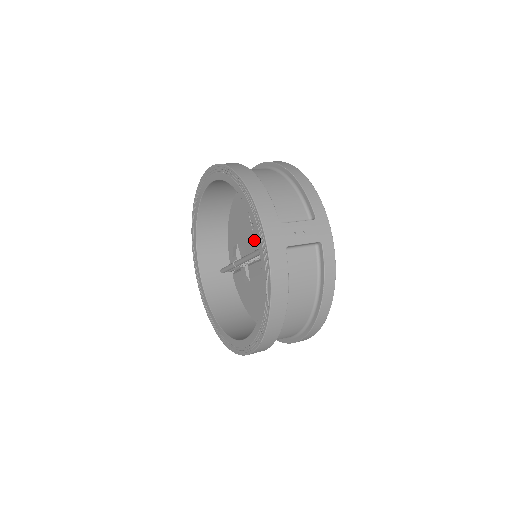
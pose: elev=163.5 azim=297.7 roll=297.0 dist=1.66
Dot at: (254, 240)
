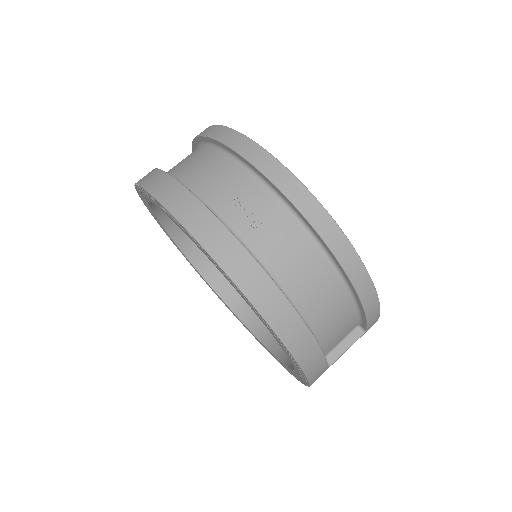
Dot at: occluded
